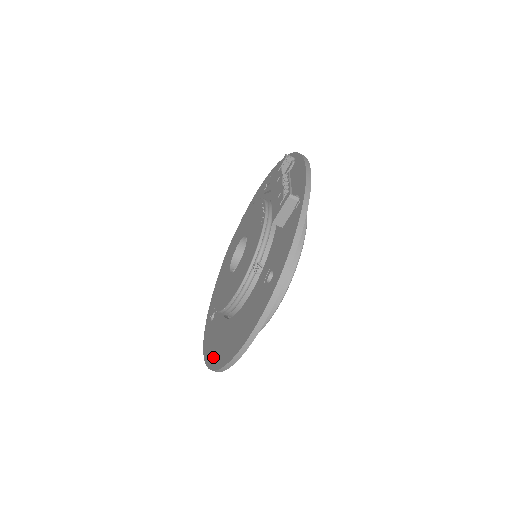
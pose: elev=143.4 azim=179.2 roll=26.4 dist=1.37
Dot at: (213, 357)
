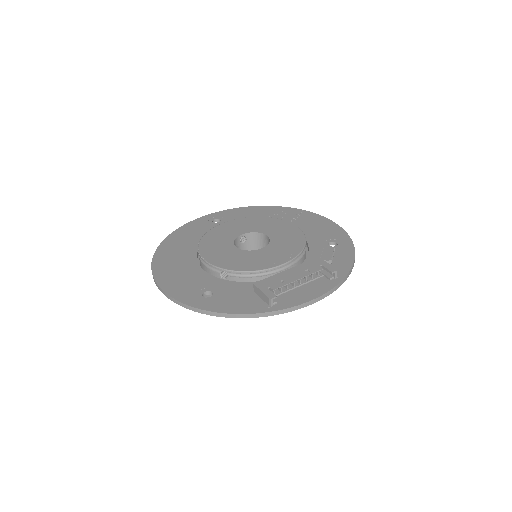
Dot at: (169, 244)
